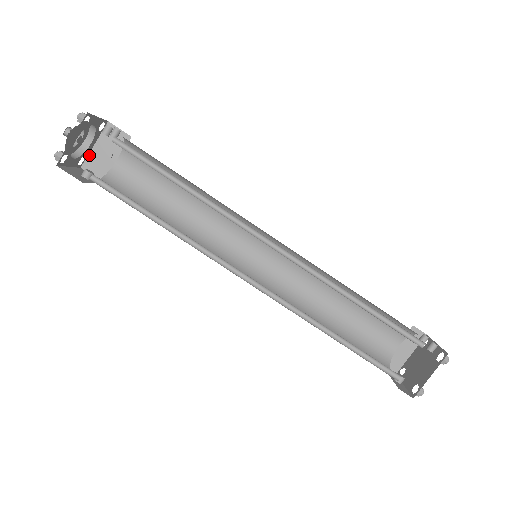
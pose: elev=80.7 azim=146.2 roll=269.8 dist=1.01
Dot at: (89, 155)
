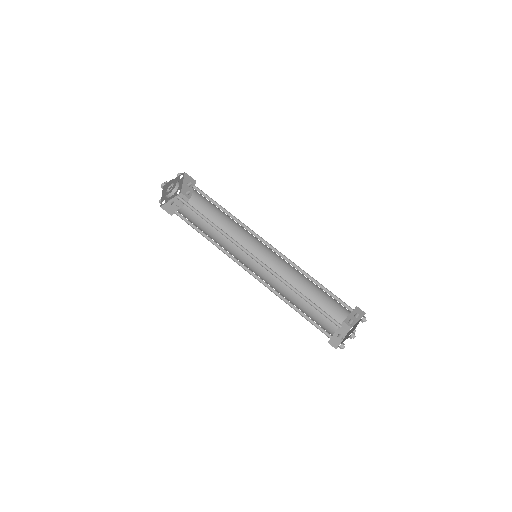
Dot at: (167, 203)
